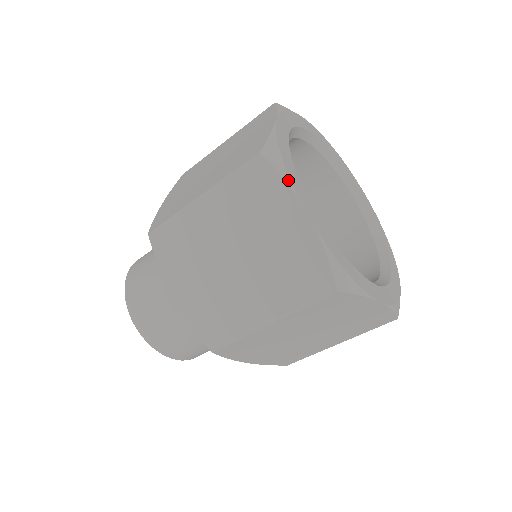
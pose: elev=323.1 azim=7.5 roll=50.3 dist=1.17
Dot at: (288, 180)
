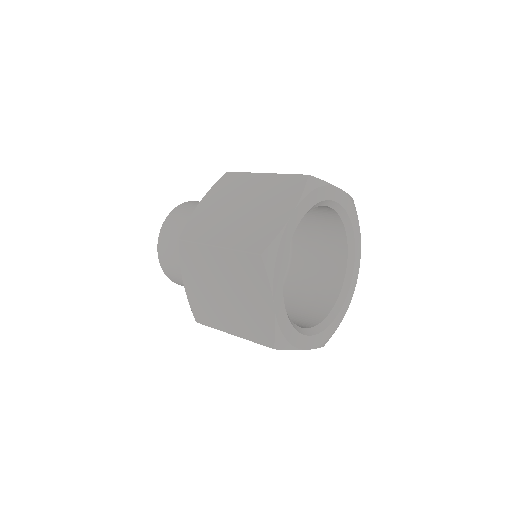
Dot at: (271, 280)
